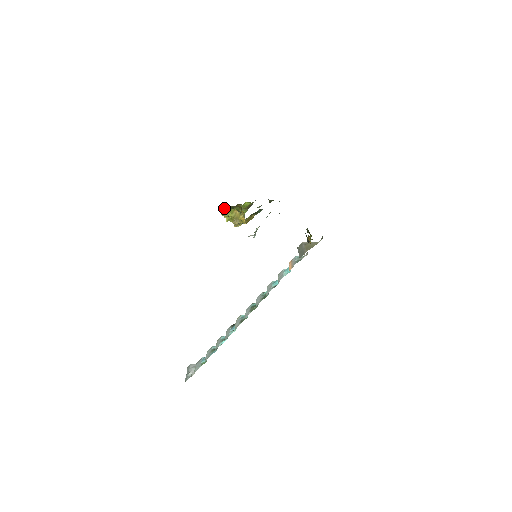
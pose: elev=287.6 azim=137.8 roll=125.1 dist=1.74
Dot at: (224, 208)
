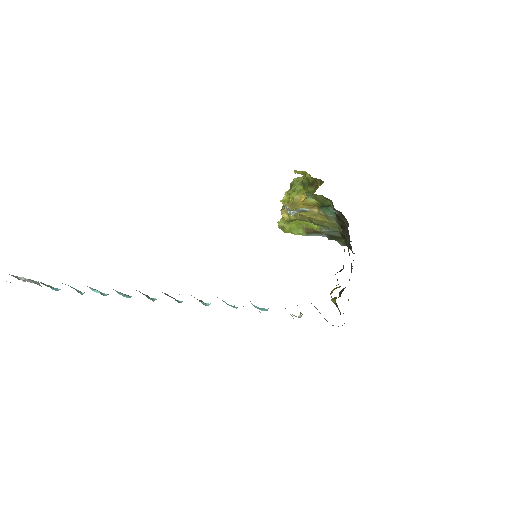
Dot at: (299, 182)
